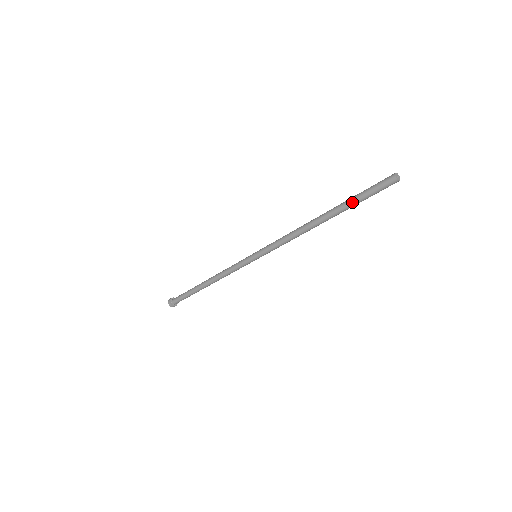
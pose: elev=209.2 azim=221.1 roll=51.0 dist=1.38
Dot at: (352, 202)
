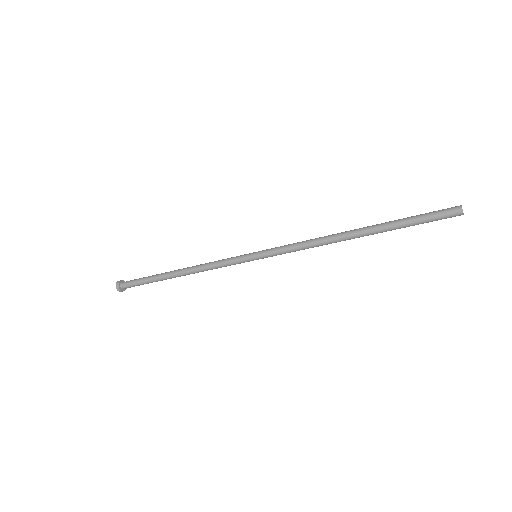
Dot at: (401, 225)
